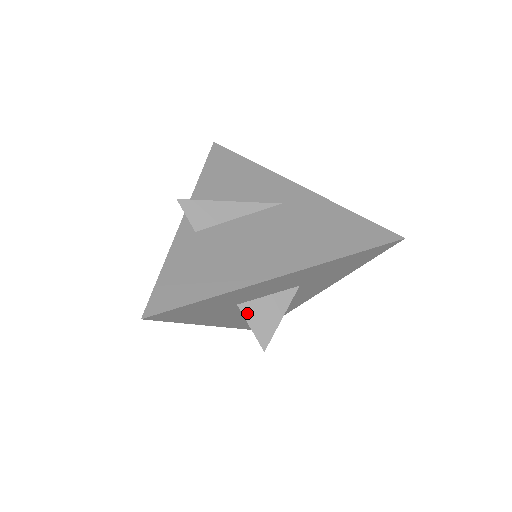
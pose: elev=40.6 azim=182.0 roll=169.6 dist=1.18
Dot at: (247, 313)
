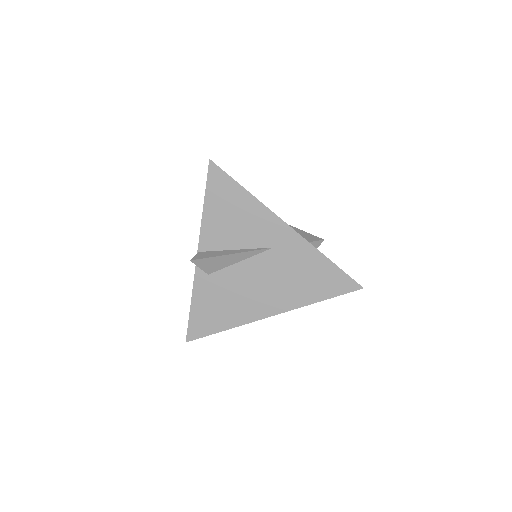
Dot at: occluded
